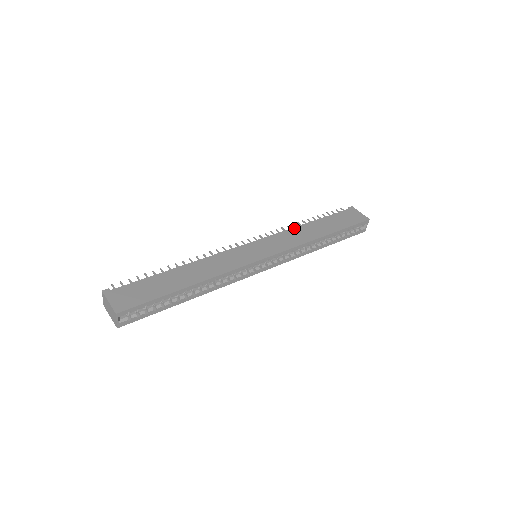
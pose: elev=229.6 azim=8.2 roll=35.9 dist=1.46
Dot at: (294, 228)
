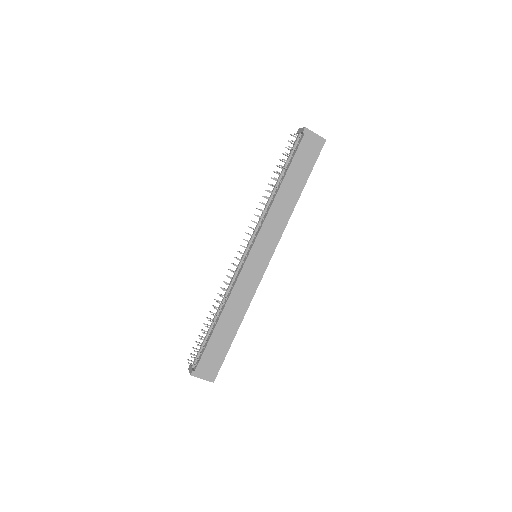
Dot at: (272, 207)
